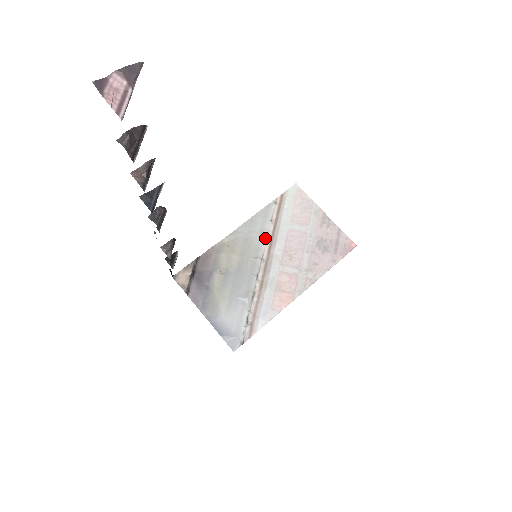
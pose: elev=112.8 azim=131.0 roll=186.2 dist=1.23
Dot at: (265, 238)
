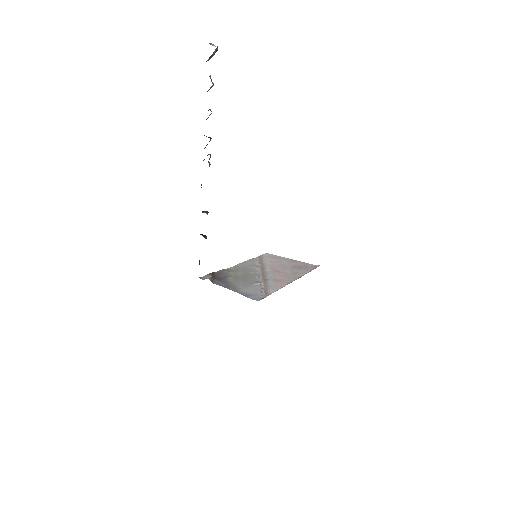
Dot at: (257, 267)
